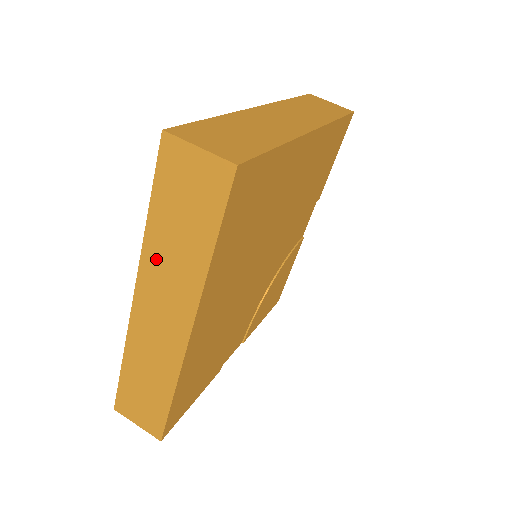
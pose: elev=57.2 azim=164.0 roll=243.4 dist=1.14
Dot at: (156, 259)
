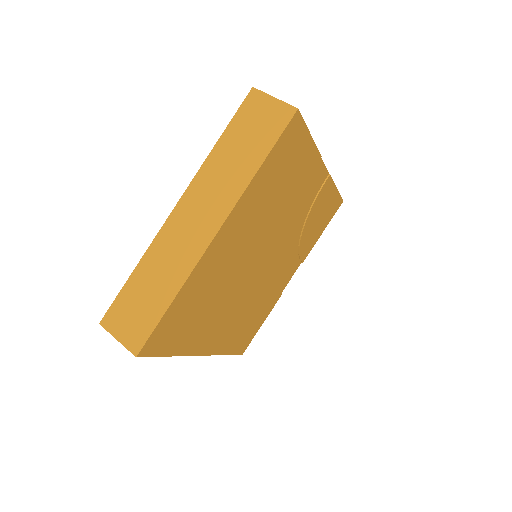
Dot at: occluded
